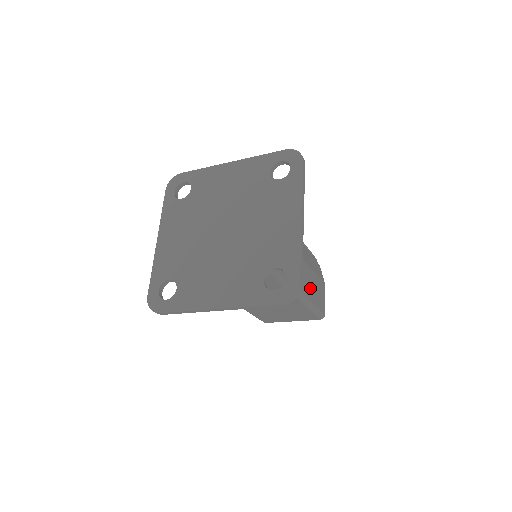
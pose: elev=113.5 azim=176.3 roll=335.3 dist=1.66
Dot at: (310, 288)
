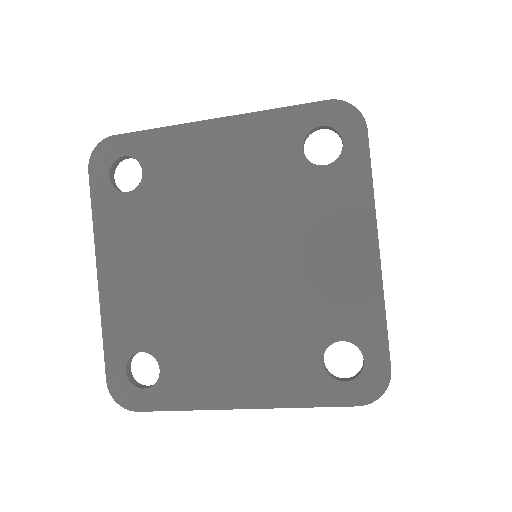
Dot at: occluded
